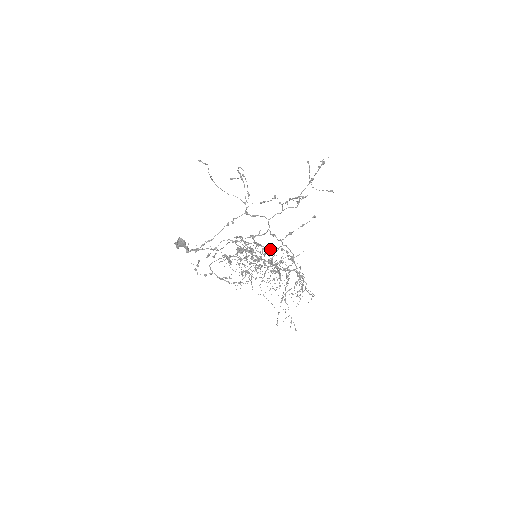
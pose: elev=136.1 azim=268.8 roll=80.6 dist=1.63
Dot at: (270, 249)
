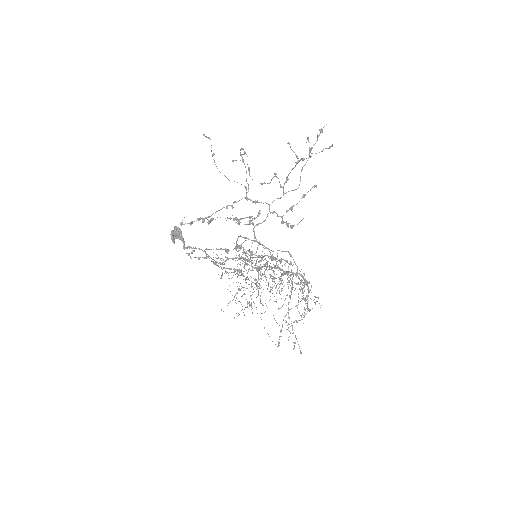
Dot at: occluded
